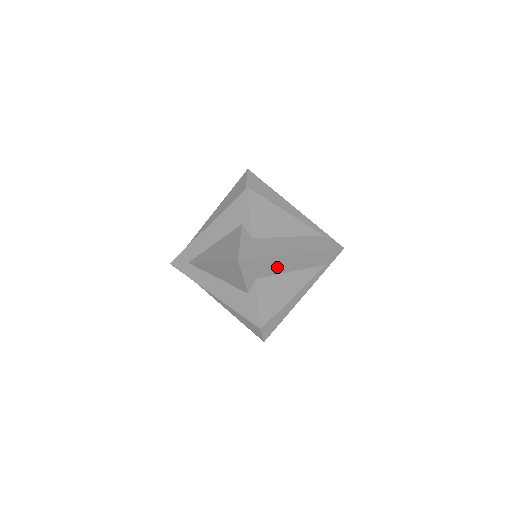
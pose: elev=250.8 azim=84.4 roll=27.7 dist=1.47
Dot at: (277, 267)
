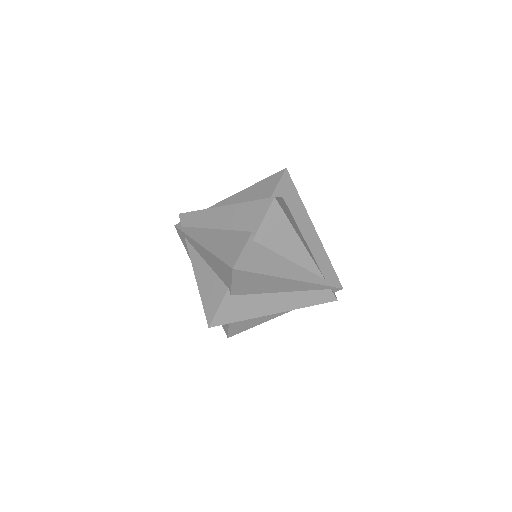
Dot at: (299, 216)
